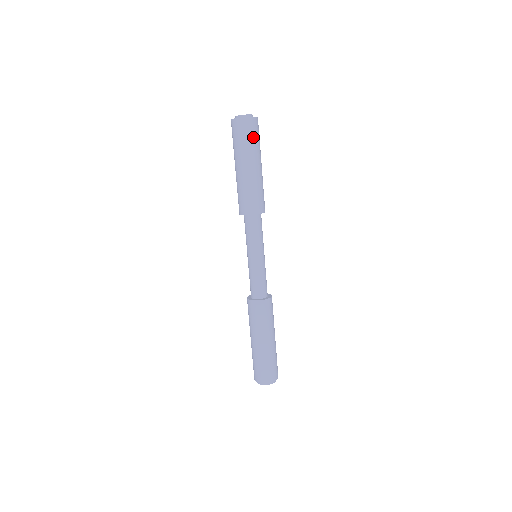
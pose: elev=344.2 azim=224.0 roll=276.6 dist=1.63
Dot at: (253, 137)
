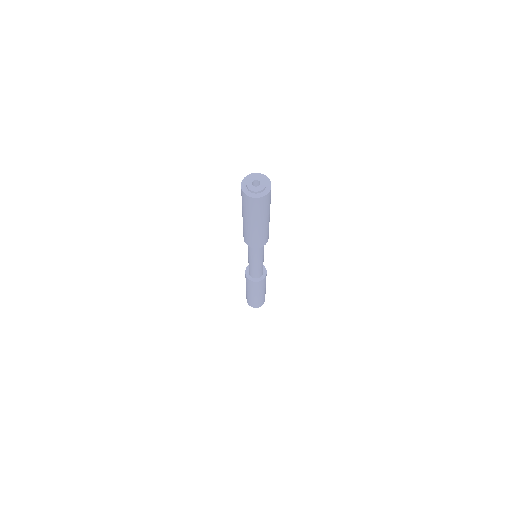
Dot at: (250, 208)
